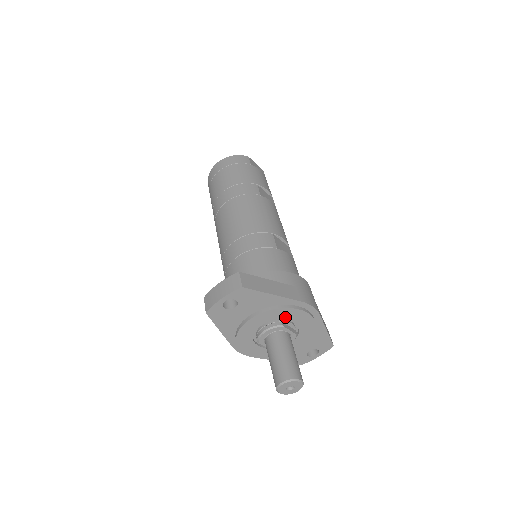
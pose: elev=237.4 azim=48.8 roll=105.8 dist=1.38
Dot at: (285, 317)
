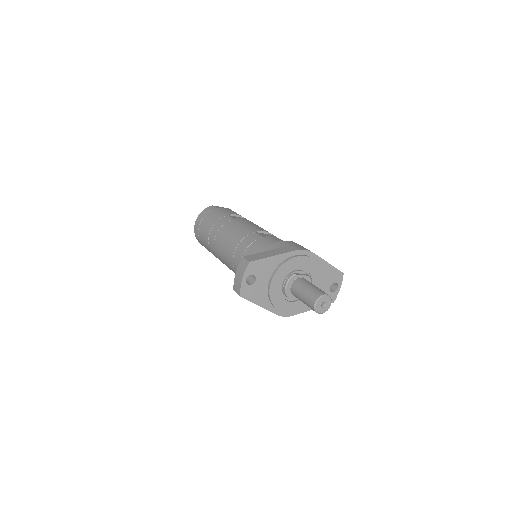
Dot at: (292, 268)
